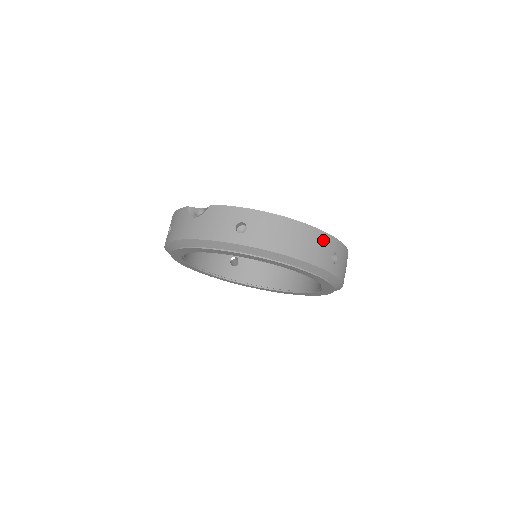
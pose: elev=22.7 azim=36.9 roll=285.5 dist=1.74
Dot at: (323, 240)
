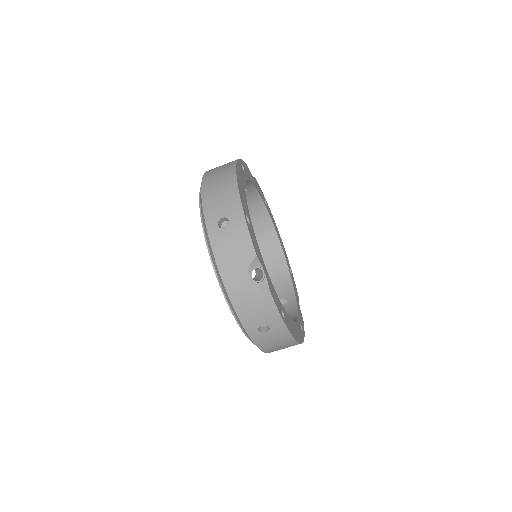
Dot at: occluded
